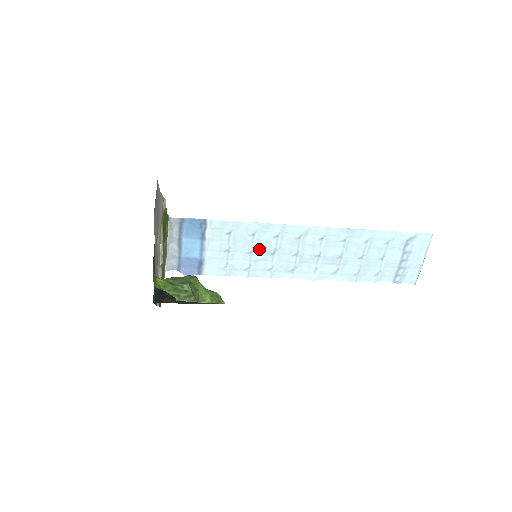
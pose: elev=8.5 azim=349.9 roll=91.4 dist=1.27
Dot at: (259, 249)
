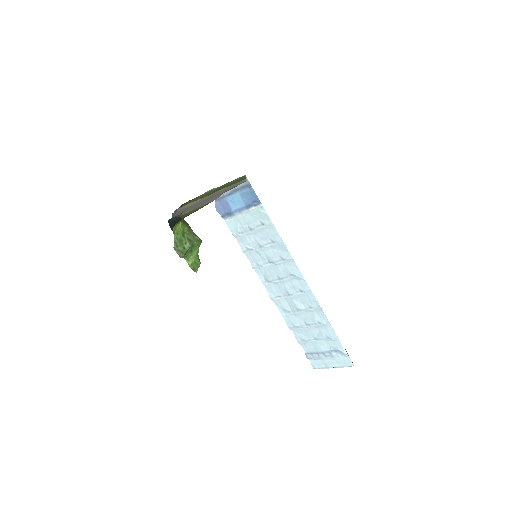
Dot at: (266, 250)
